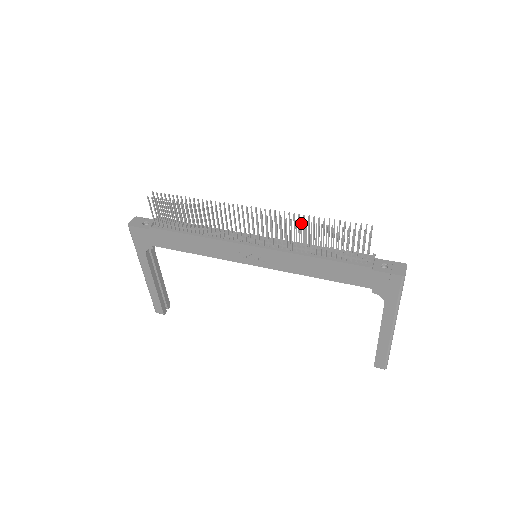
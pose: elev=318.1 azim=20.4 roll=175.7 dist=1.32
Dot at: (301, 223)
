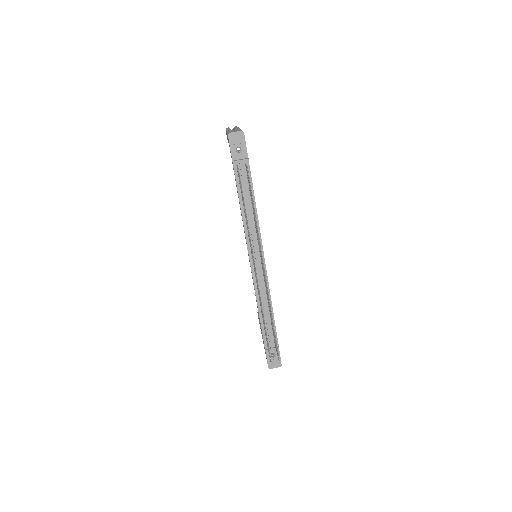
Dot at: (262, 314)
